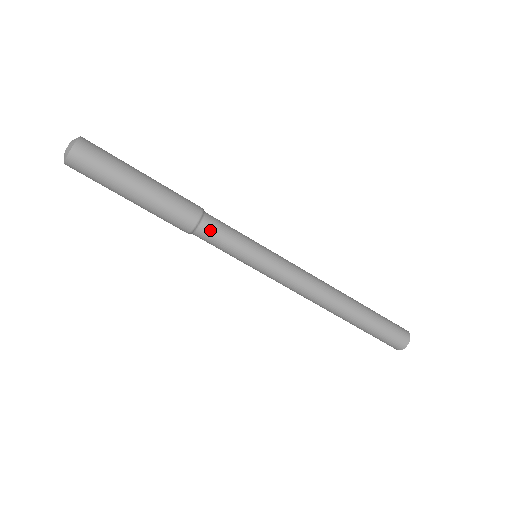
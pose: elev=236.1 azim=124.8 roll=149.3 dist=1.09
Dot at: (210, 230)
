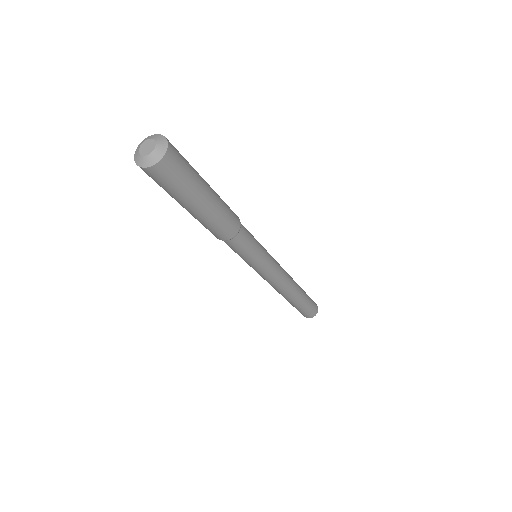
Dot at: (240, 242)
